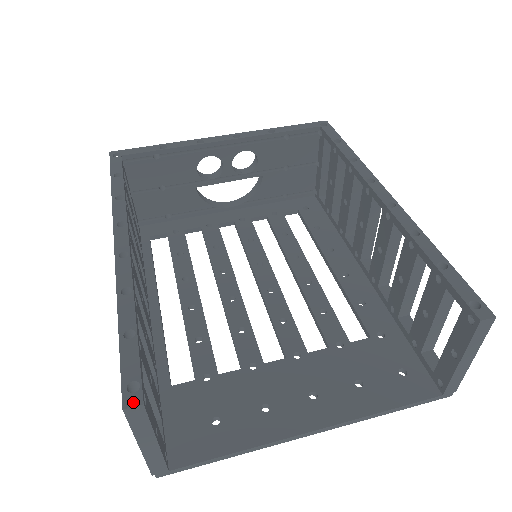
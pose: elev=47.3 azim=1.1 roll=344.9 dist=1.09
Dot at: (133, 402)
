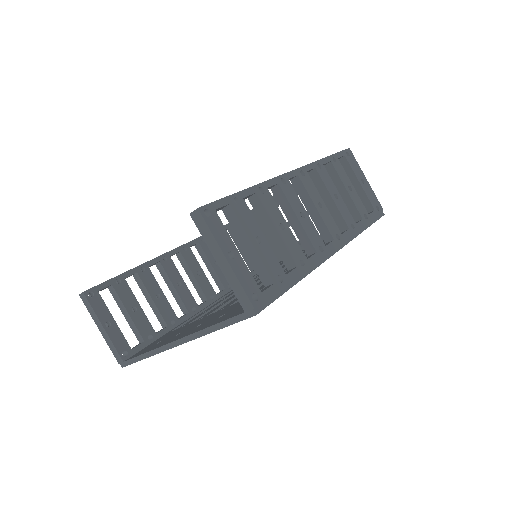
Dot at: (83, 292)
